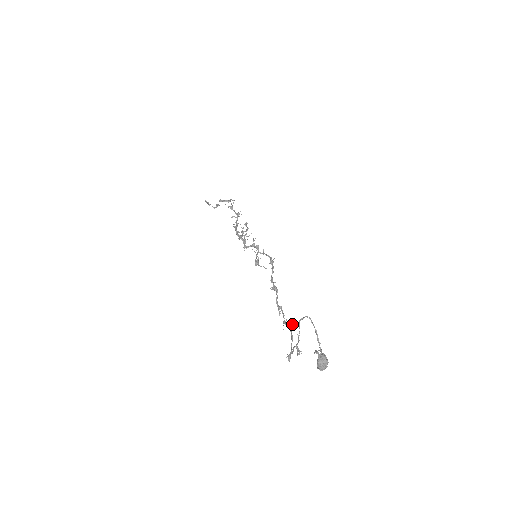
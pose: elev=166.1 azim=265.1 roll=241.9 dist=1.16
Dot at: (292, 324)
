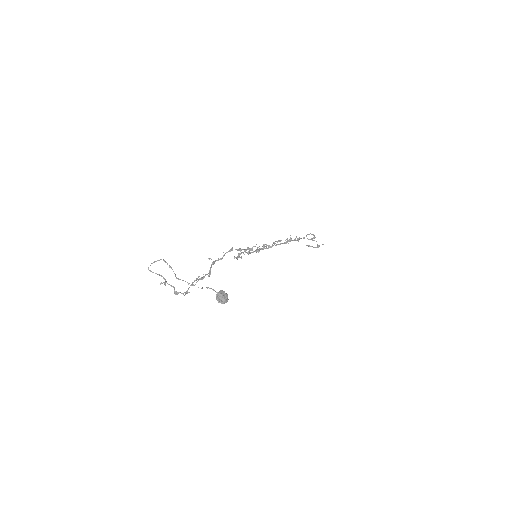
Dot at: (198, 276)
